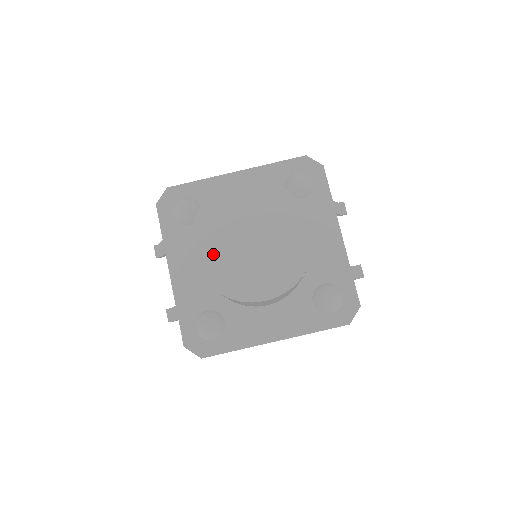
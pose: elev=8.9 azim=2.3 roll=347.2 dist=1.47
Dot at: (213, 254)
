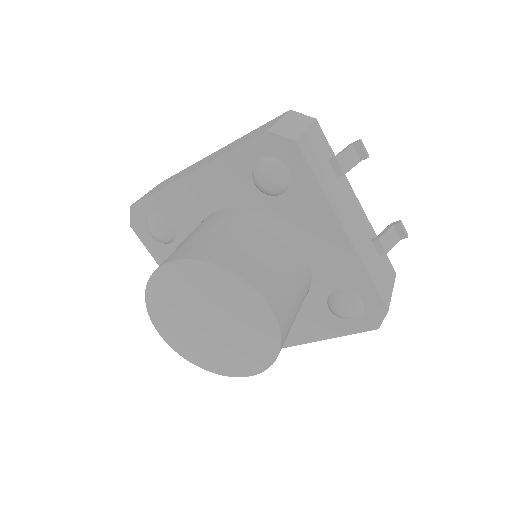
Dot at: (180, 336)
